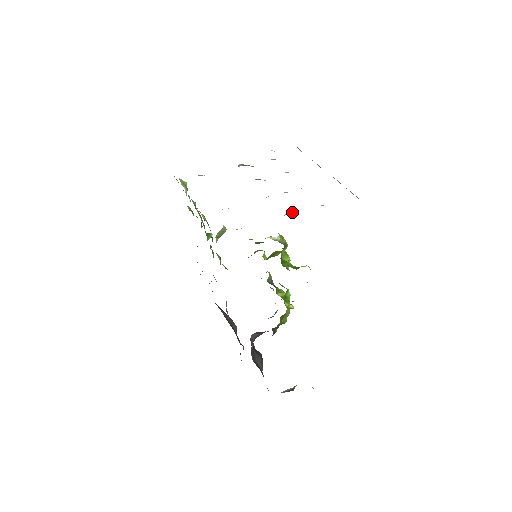
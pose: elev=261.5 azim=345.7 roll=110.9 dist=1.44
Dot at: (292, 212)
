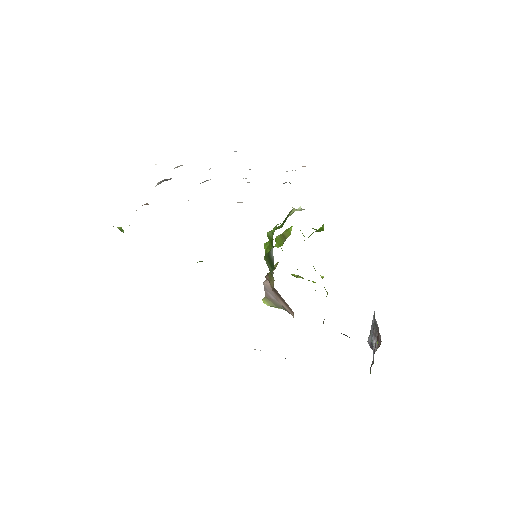
Dot at: occluded
